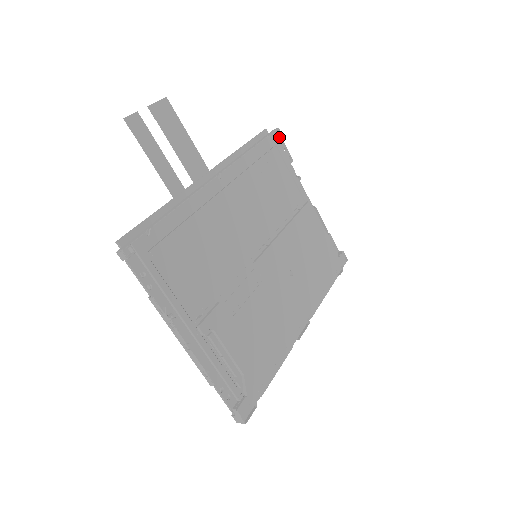
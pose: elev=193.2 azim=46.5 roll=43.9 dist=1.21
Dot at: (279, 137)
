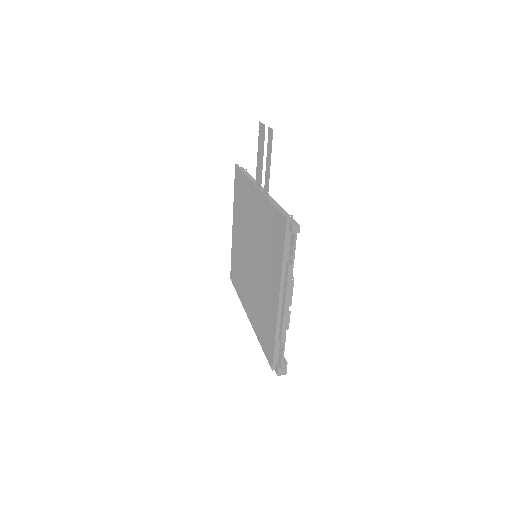
Dot at: occluded
